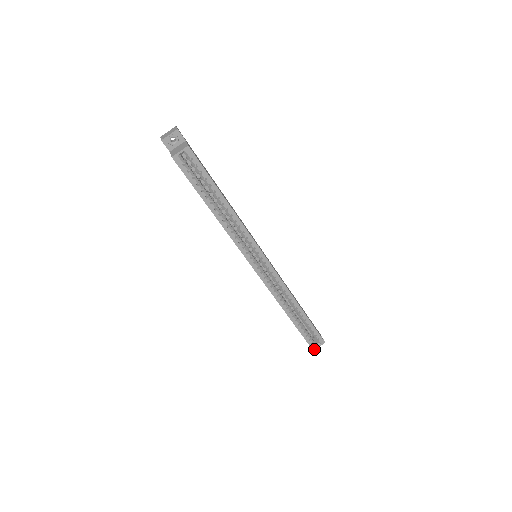
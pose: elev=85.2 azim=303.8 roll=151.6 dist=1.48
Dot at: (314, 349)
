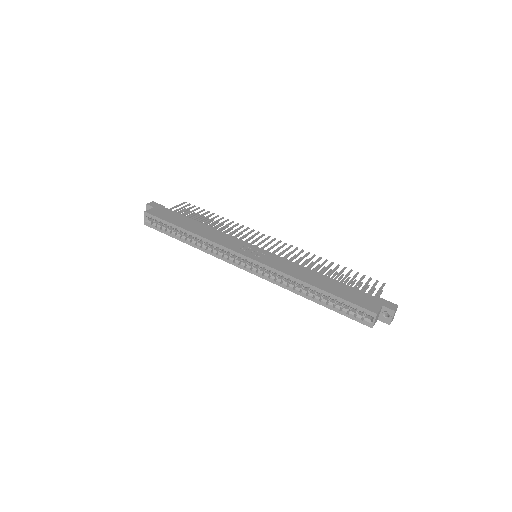
Dot at: (372, 326)
